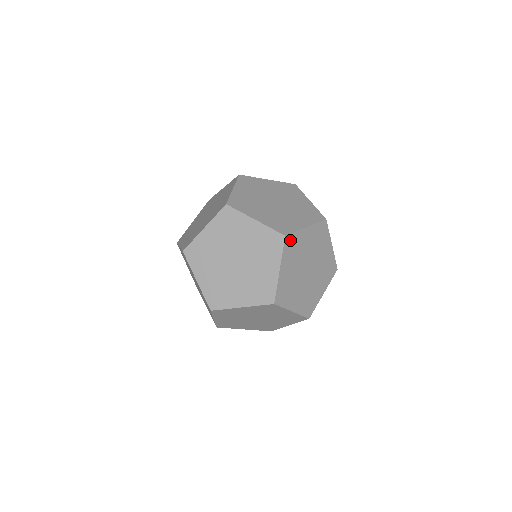
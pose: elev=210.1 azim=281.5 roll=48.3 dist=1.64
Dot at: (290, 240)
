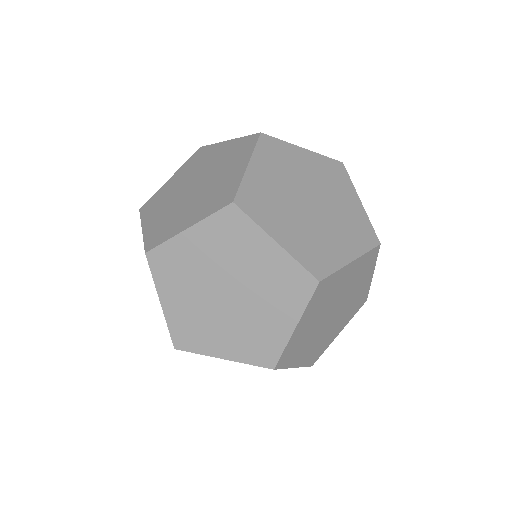
Dot at: (324, 285)
